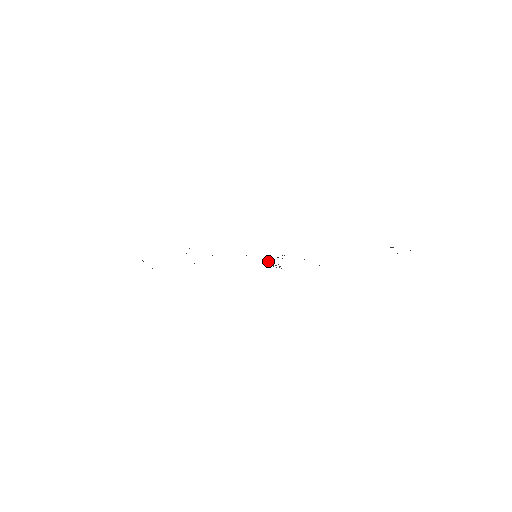
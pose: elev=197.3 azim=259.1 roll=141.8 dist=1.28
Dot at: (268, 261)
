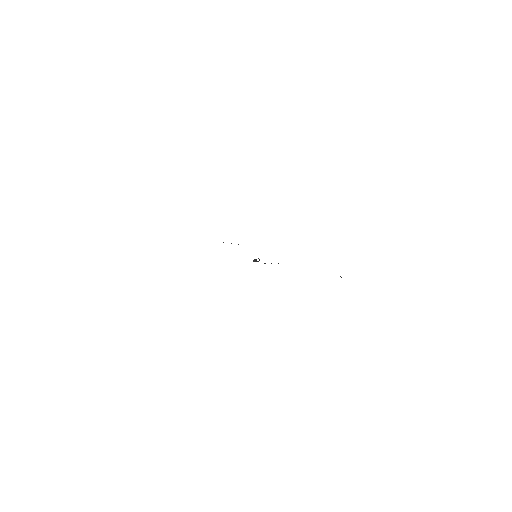
Dot at: occluded
